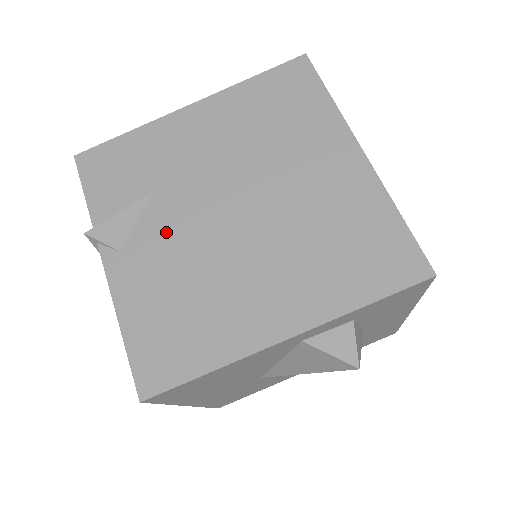
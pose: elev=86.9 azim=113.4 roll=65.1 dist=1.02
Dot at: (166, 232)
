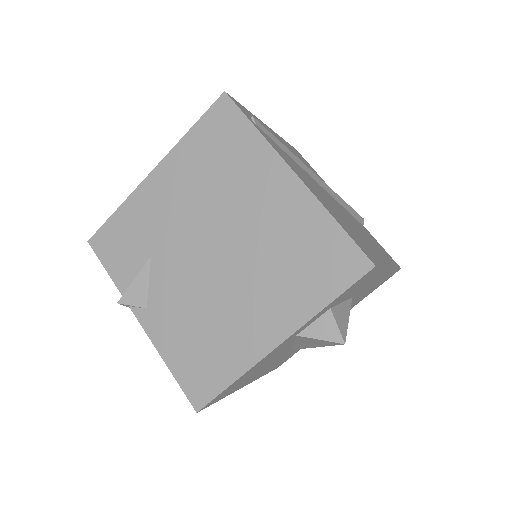
Dot at: (171, 285)
